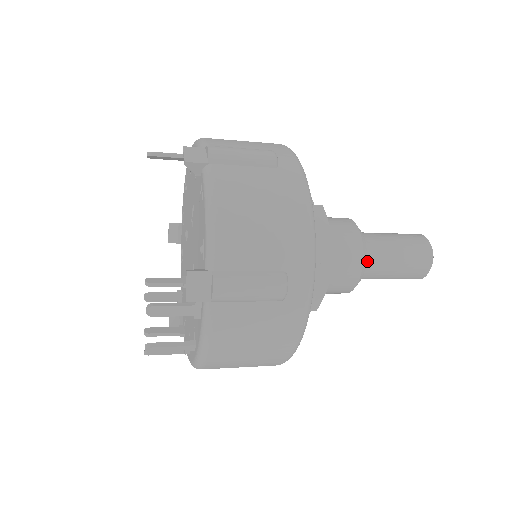
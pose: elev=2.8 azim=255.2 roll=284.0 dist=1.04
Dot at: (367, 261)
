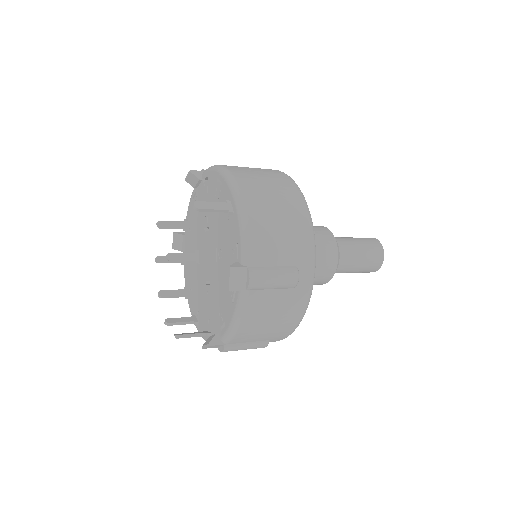
Dot at: occluded
